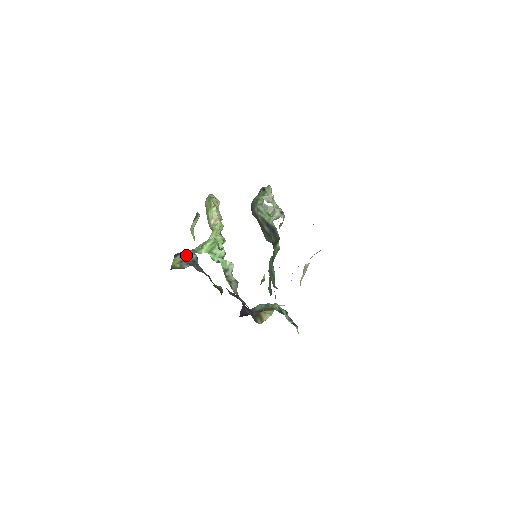
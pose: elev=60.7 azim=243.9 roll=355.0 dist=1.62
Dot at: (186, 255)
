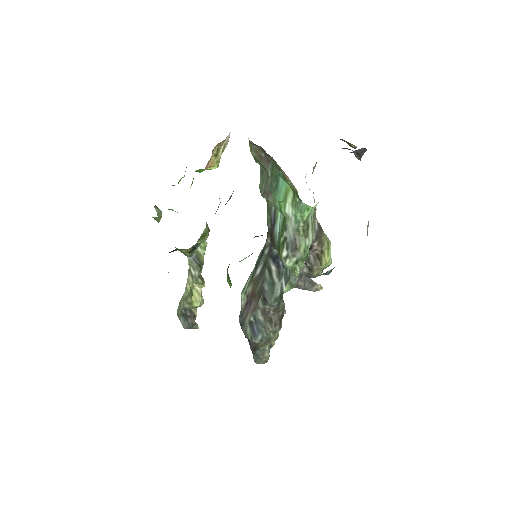
Dot at: occluded
